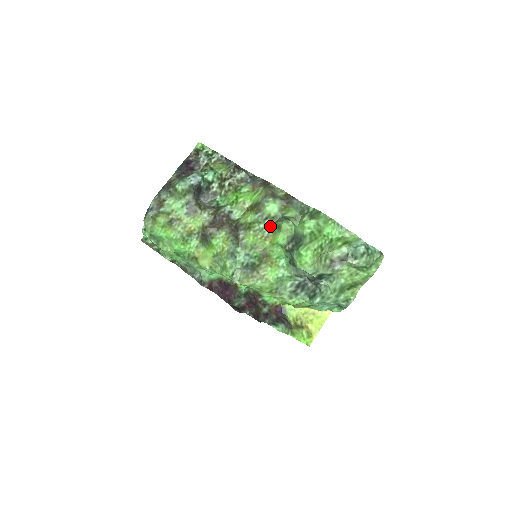
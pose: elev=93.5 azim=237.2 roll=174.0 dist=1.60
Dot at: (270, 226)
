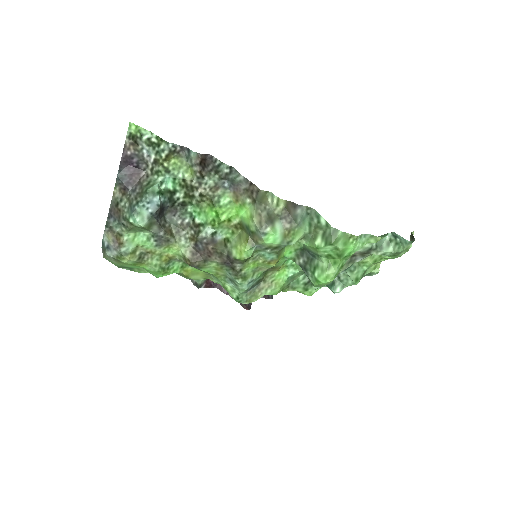
Dot at: (273, 253)
